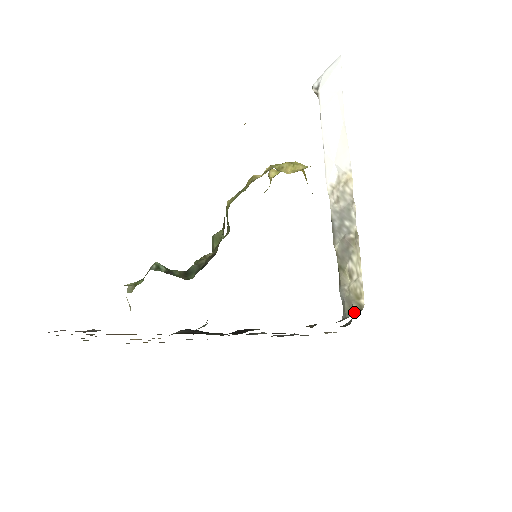
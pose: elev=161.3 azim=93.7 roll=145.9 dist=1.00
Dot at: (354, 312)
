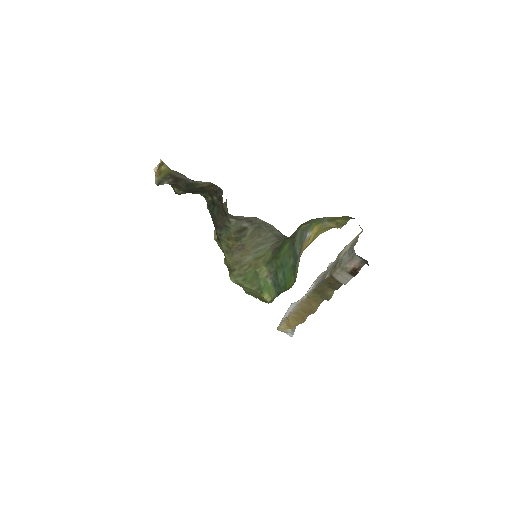
Dot at: (358, 236)
